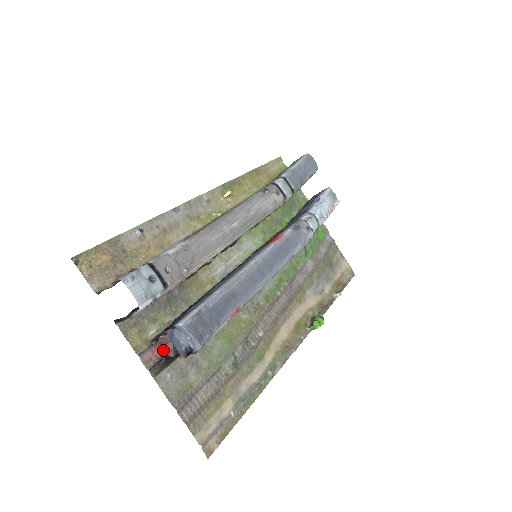
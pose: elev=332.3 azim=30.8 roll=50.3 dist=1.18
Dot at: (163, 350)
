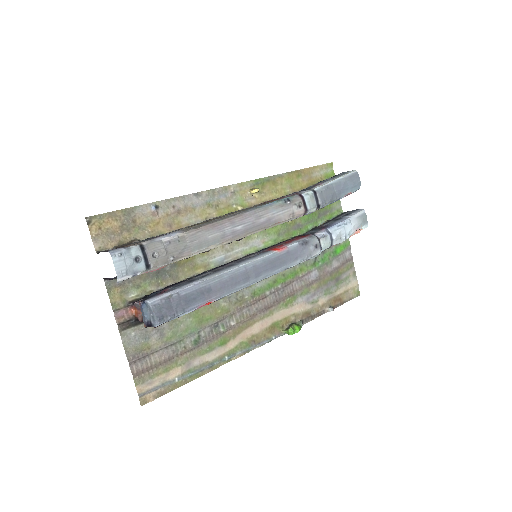
Dot at: (136, 312)
